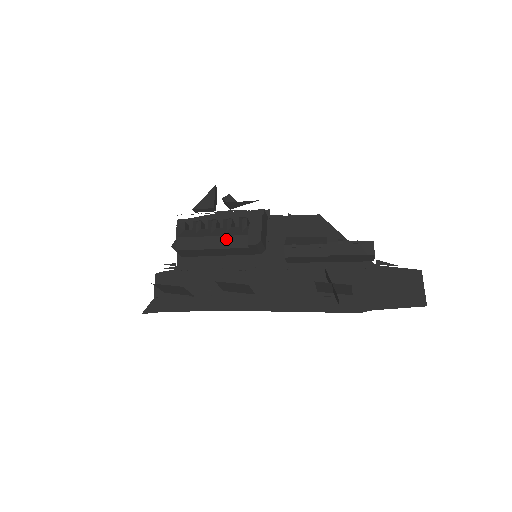
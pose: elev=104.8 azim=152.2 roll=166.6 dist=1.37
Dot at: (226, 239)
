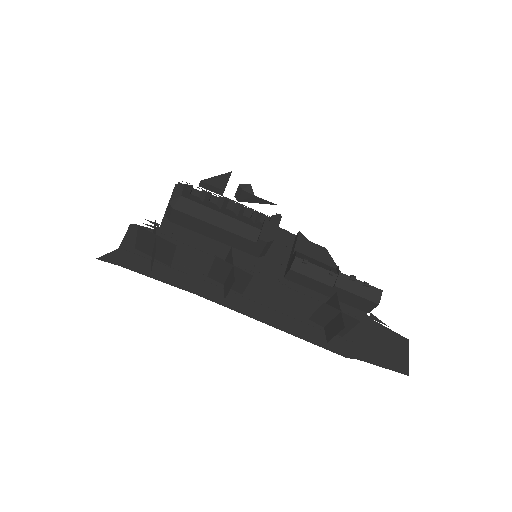
Dot at: (235, 223)
